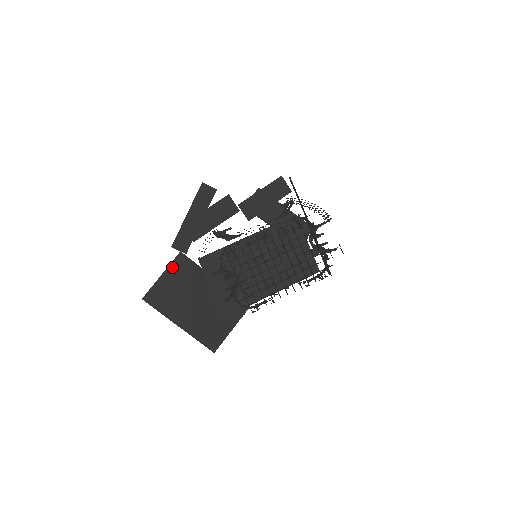
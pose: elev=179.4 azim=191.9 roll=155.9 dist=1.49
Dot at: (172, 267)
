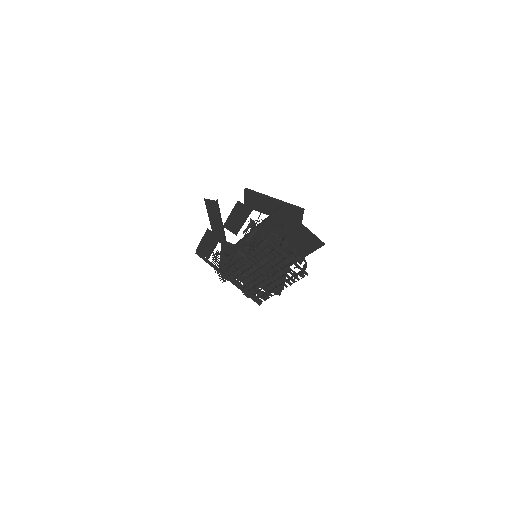
Dot at: occluded
